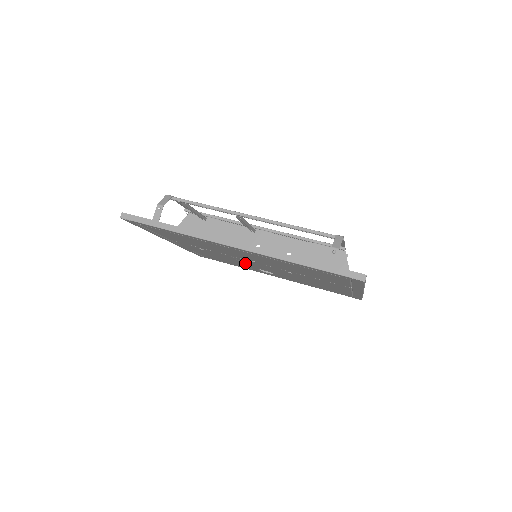
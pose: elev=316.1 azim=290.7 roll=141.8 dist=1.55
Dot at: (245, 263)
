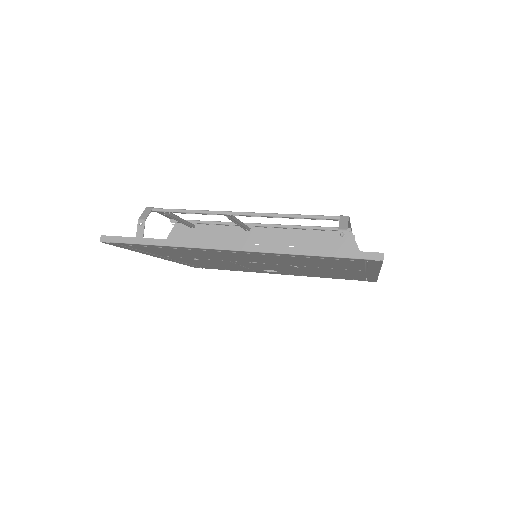
Dot at: (246, 266)
